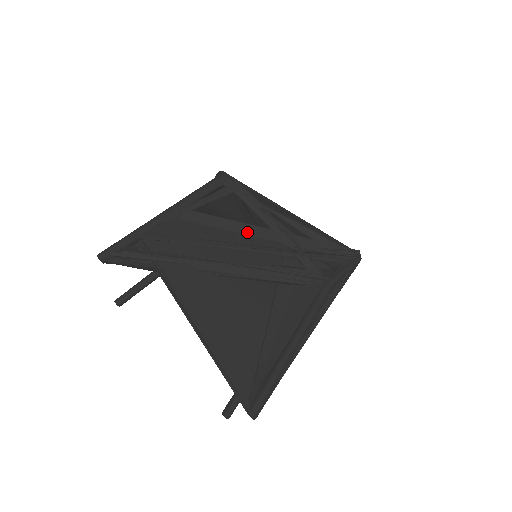
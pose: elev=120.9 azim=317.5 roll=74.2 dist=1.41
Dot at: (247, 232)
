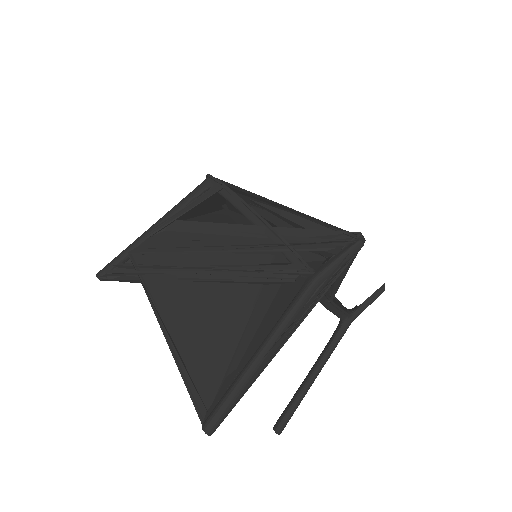
Dot at: (228, 232)
